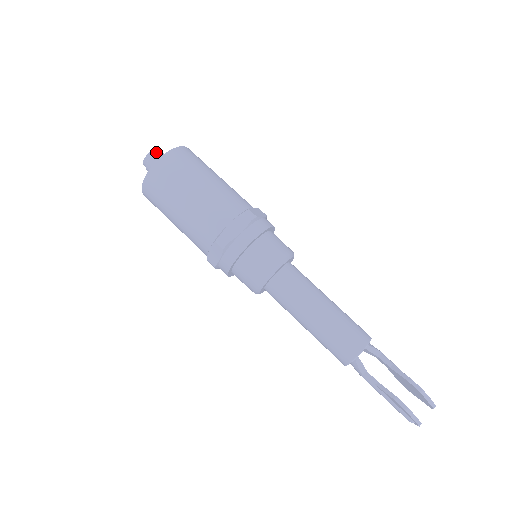
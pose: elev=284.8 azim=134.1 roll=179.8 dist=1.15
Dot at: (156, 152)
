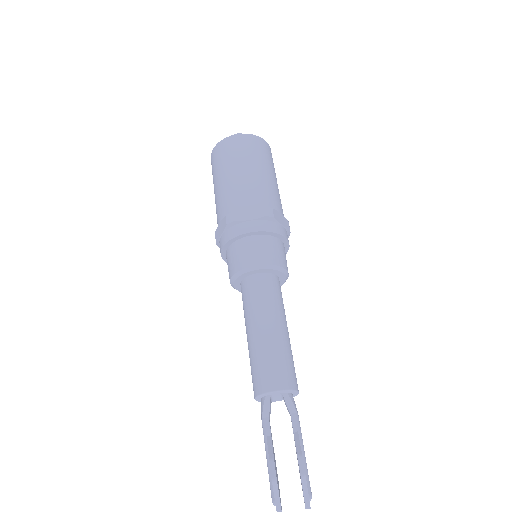
Dot at: occluded
